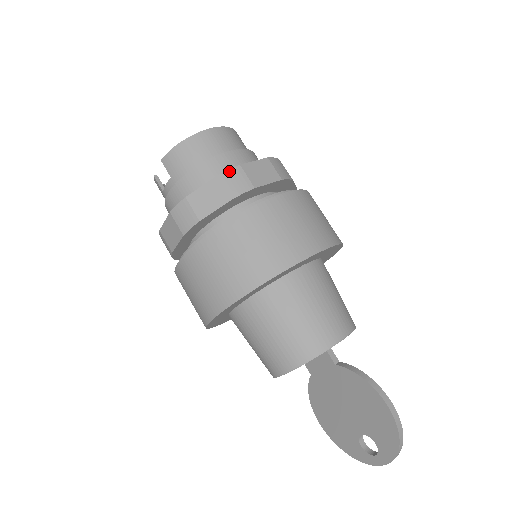
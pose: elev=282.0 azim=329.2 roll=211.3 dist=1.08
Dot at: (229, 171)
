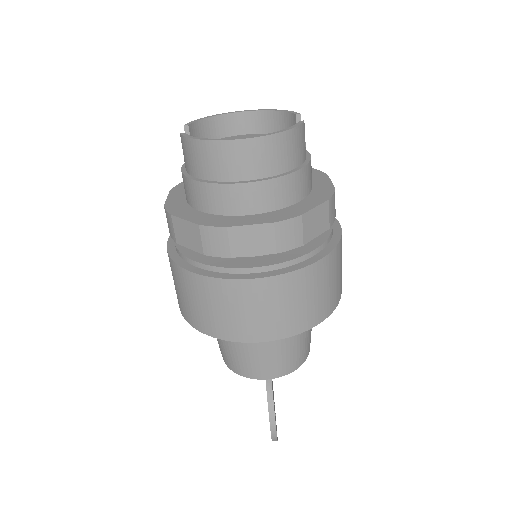
Dot at: (212, 228)
